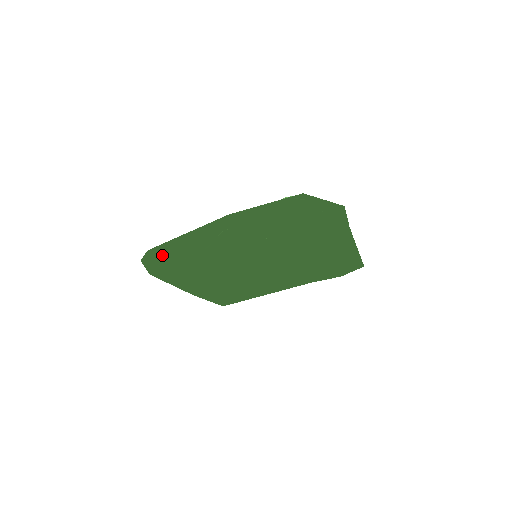
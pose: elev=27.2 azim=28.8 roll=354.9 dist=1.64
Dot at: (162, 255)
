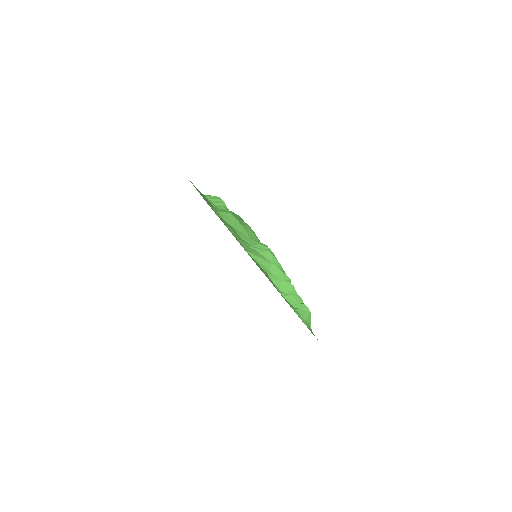
Dot at: (212, 207)
